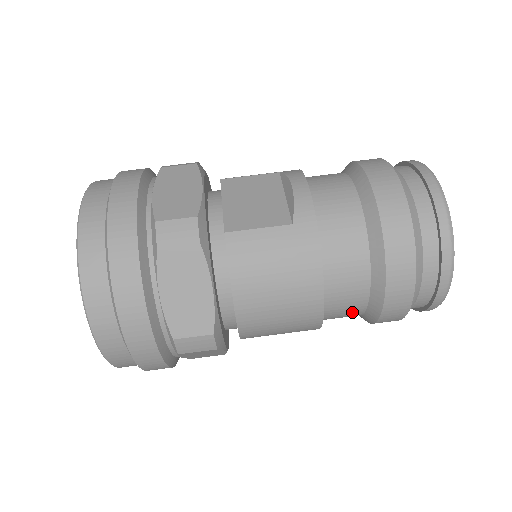
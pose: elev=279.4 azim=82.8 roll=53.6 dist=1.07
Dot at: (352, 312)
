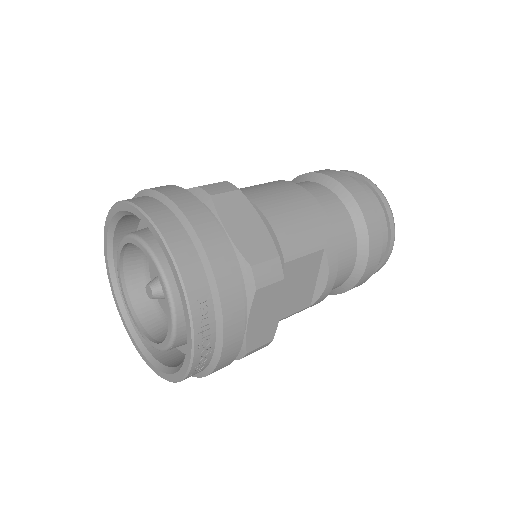
Dot at: (330, 198)
